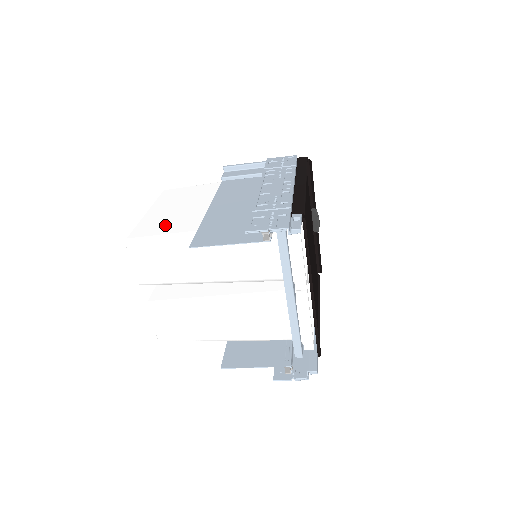
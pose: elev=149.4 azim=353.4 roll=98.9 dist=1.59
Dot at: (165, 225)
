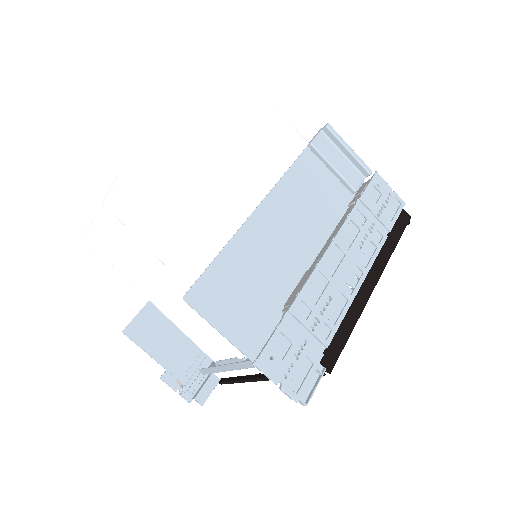
Dot at: (189, 187)
